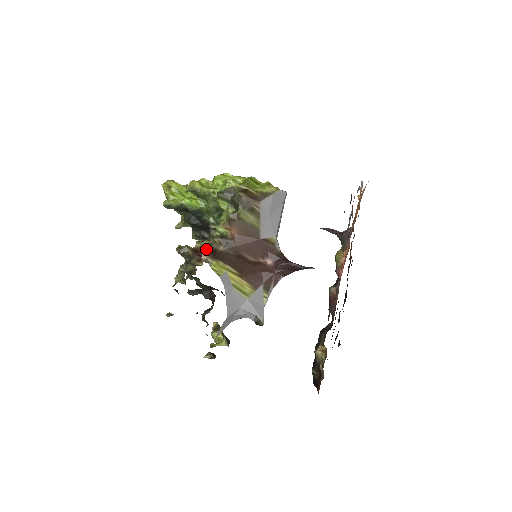
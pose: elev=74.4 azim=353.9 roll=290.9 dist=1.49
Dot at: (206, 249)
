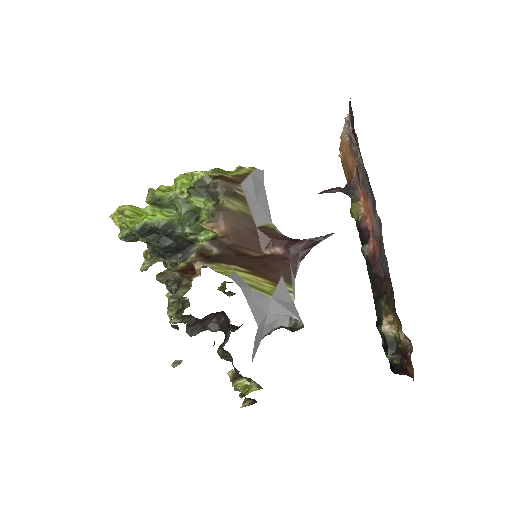
Dot at: (197, 257)
